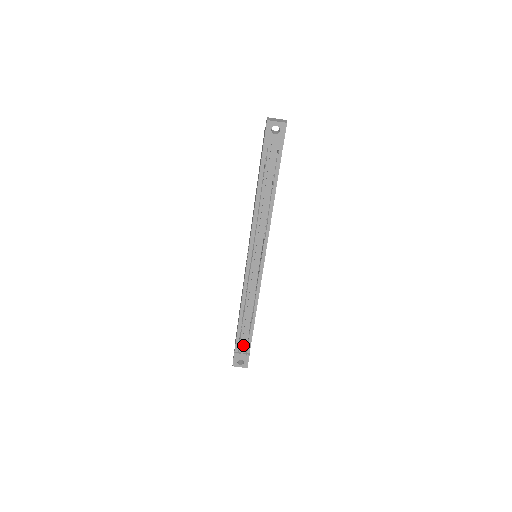
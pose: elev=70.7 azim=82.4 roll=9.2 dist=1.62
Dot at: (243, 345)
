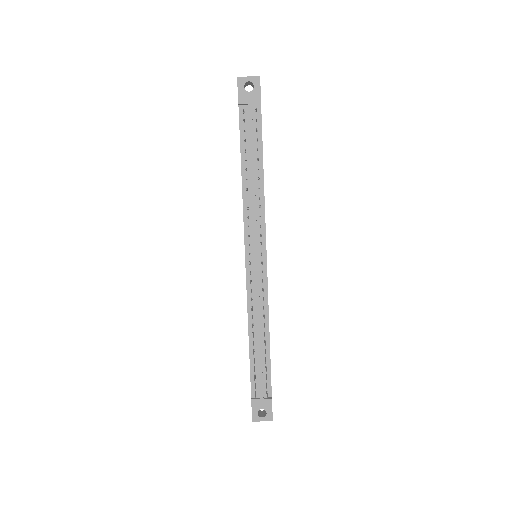
Dot at: (261, 385)
